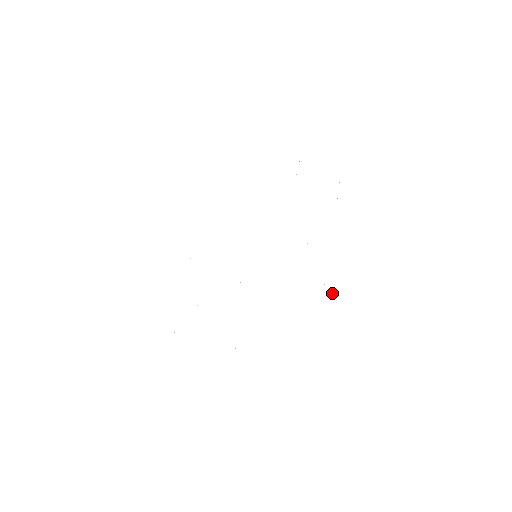
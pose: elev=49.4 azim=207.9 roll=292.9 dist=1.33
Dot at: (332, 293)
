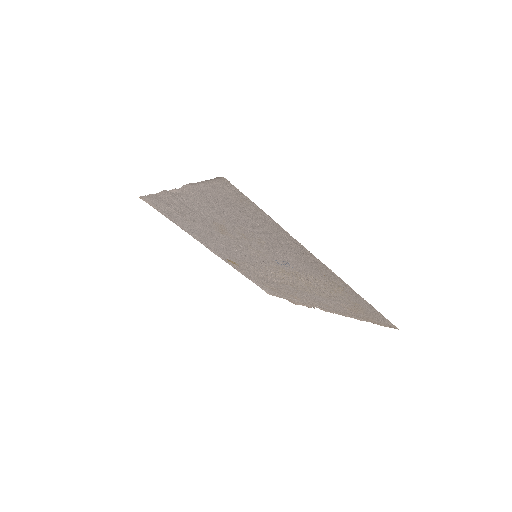
Dot at: (339, 281)
